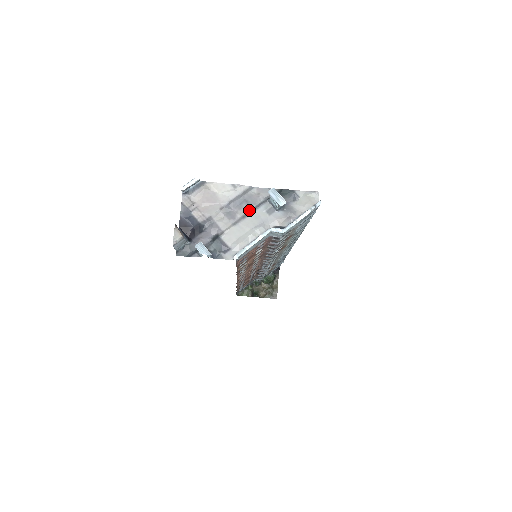
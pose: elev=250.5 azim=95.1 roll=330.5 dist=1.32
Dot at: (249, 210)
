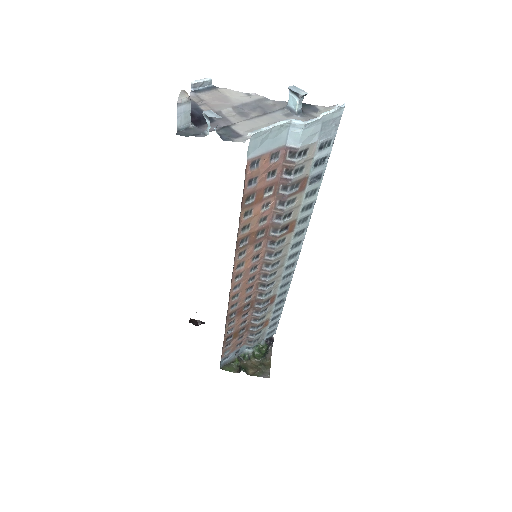
Dot at: (264, 113)
